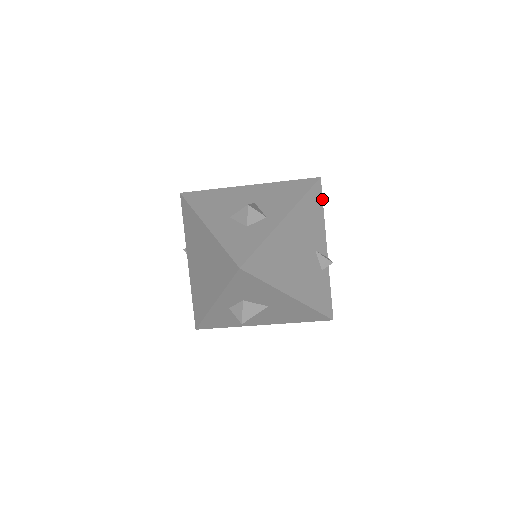
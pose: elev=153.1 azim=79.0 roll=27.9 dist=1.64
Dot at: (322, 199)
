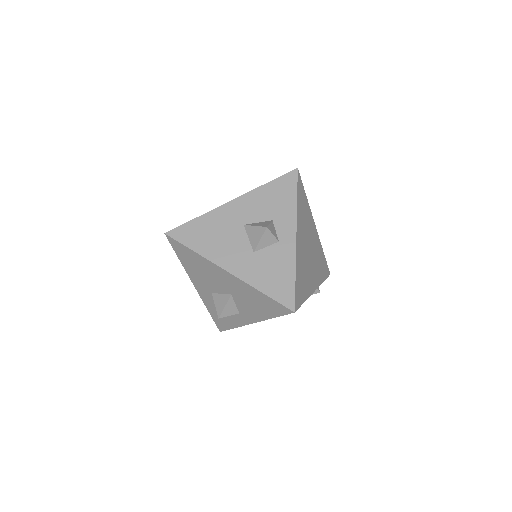
Dot at: occluded
